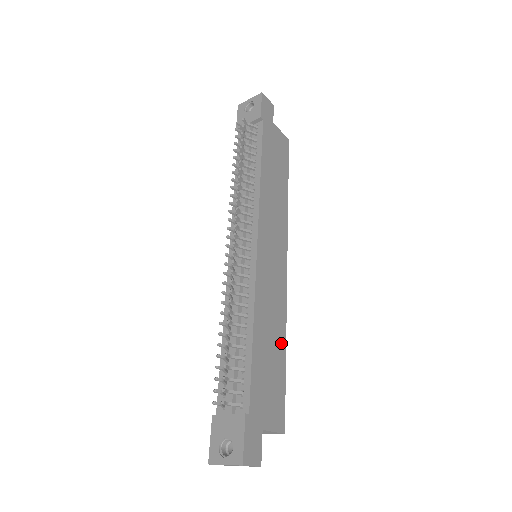
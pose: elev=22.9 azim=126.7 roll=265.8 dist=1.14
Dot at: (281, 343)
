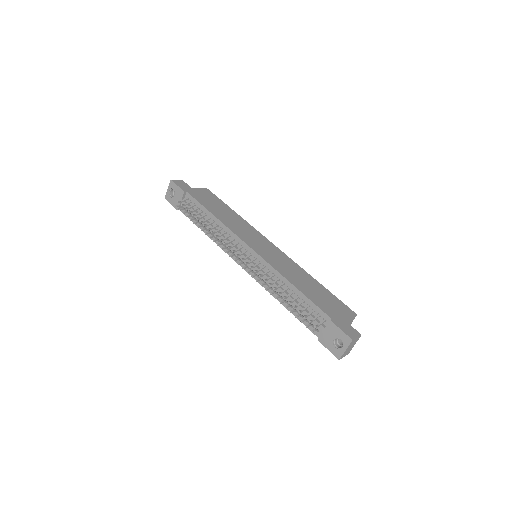
Dot at: (311, 280)
